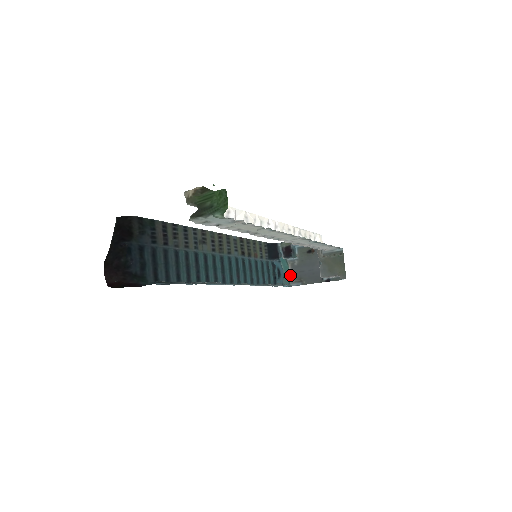
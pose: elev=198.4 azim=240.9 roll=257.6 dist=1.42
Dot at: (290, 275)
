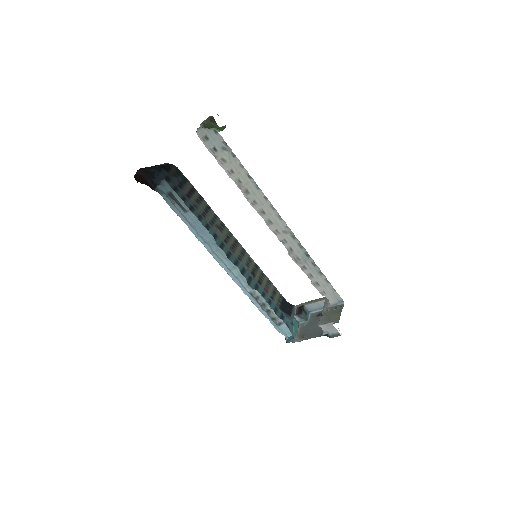
Dot at: (296, 334)
